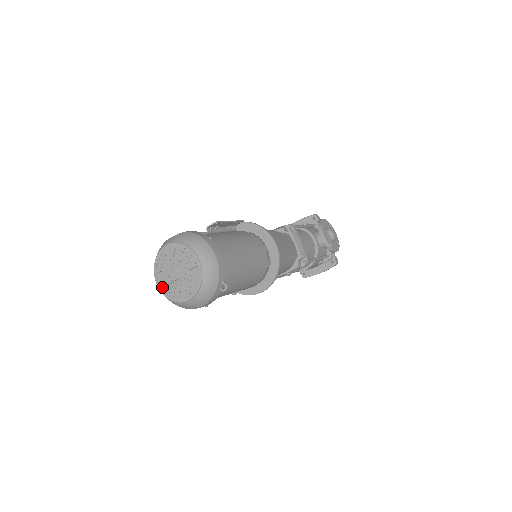
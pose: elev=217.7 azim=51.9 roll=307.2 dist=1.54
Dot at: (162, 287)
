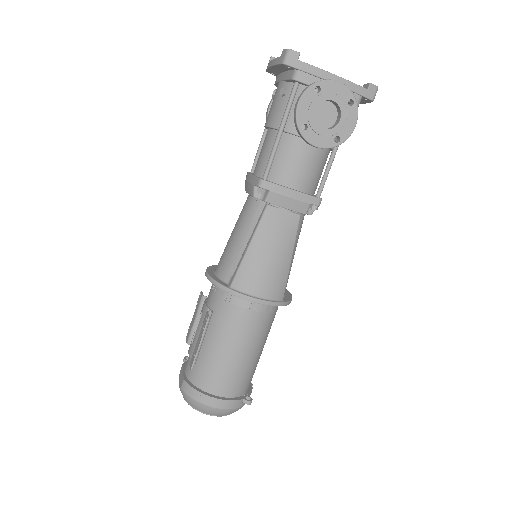
Dot at: occluded
